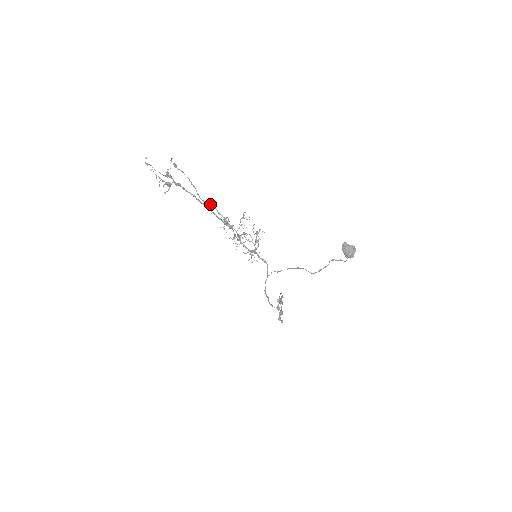
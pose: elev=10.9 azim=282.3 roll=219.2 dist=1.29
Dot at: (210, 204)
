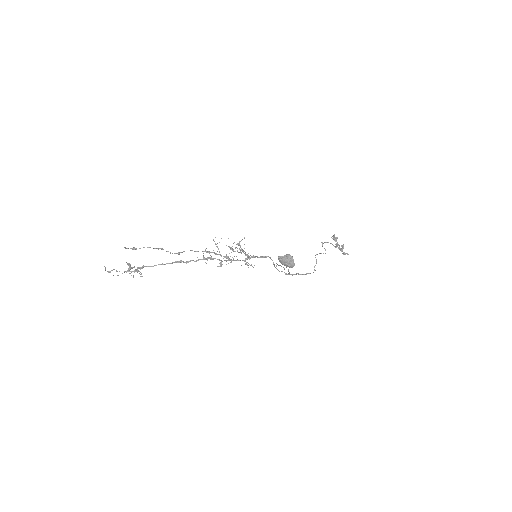
Dot at: (183, 251)
